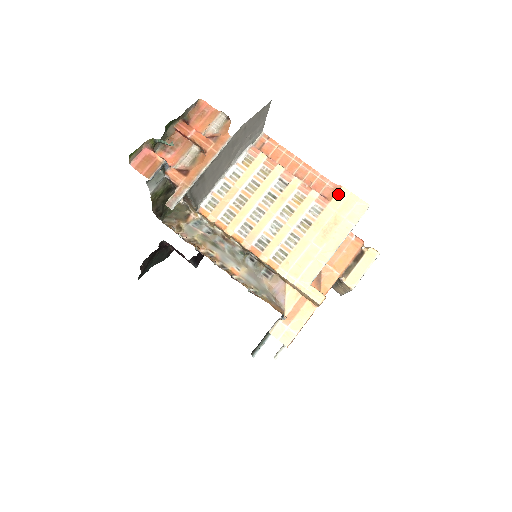
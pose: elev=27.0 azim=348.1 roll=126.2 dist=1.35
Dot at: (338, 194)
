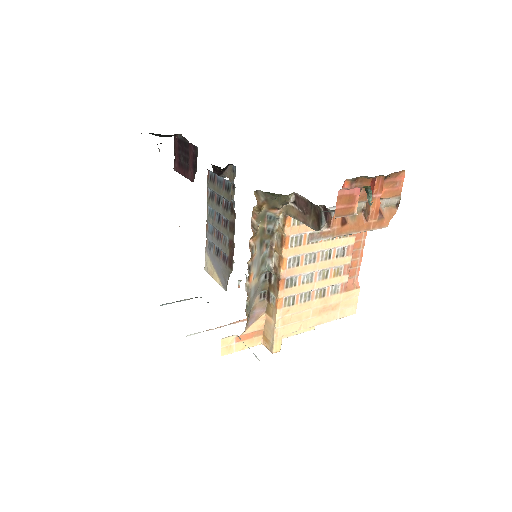
Dot at: (353, 291)
